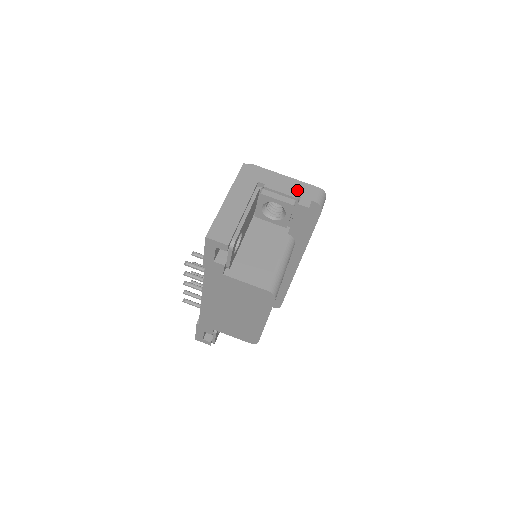
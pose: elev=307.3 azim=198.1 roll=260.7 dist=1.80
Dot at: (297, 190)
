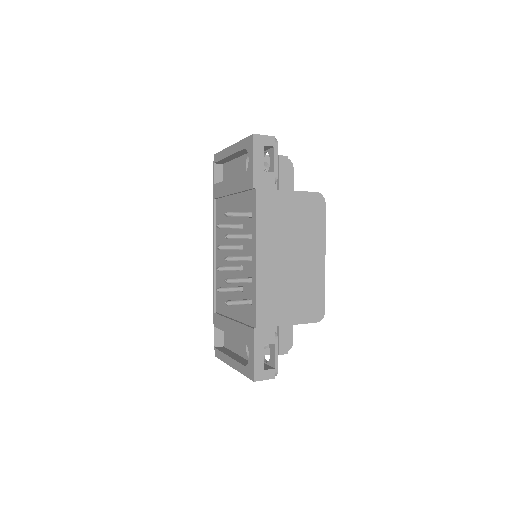
Dot at: occluded
